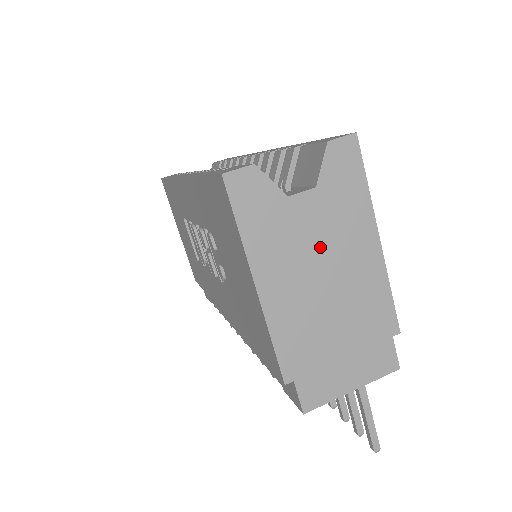
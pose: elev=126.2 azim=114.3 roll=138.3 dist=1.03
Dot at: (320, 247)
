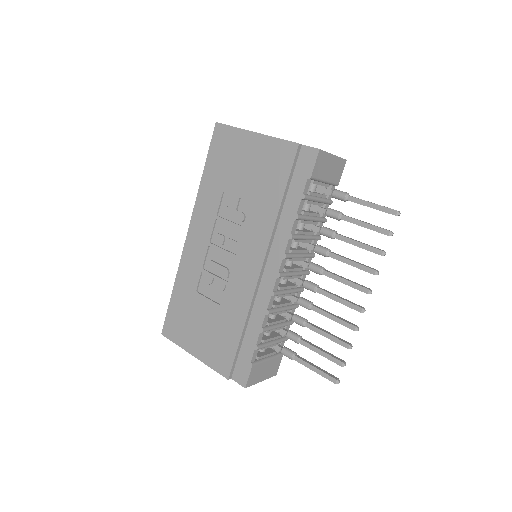
Dot at: occluded
